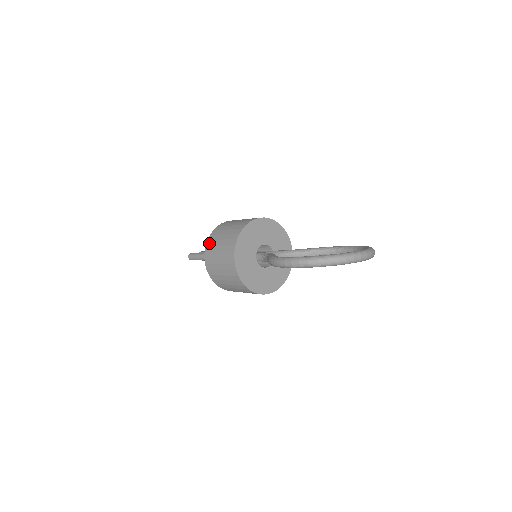
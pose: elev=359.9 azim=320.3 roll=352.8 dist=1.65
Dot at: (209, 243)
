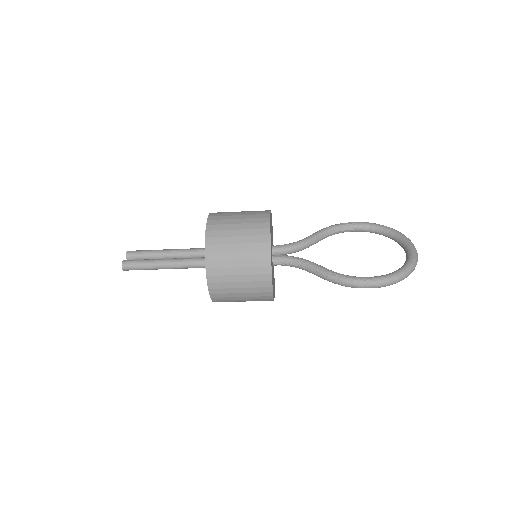
Dot at: (212, 265)
